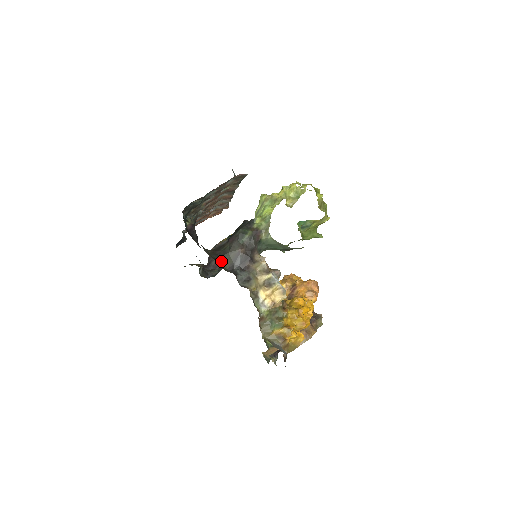
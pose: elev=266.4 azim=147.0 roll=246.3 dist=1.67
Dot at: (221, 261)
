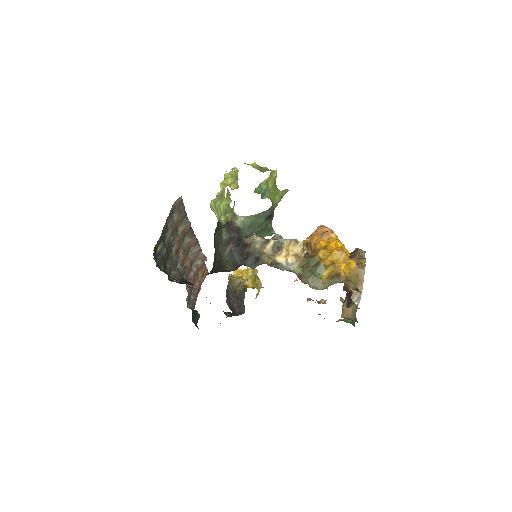
Dot at: (222, 270)
